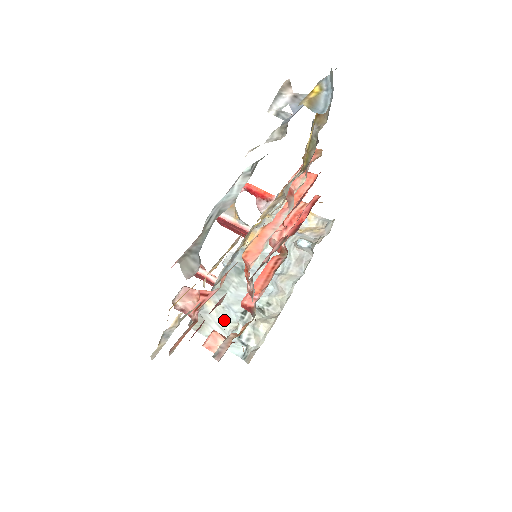
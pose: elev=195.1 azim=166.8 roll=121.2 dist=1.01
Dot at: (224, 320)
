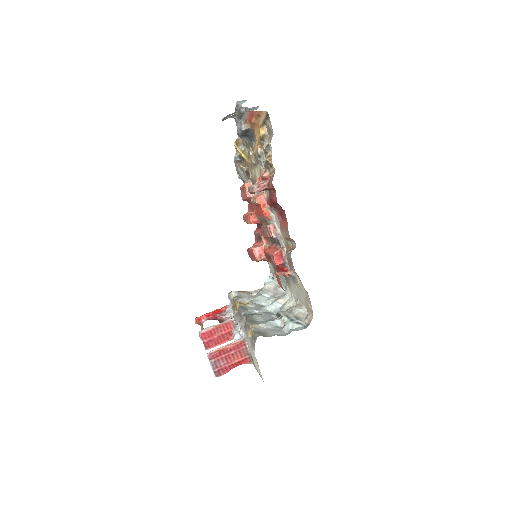
Dot at: (272, 328)
